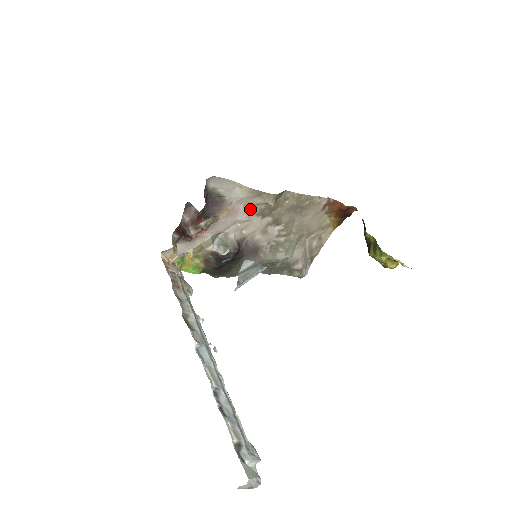
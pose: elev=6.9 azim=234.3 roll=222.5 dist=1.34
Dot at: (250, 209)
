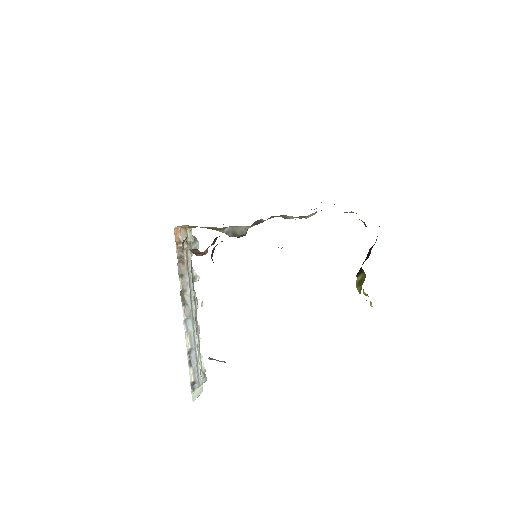
Dot at: occluded
